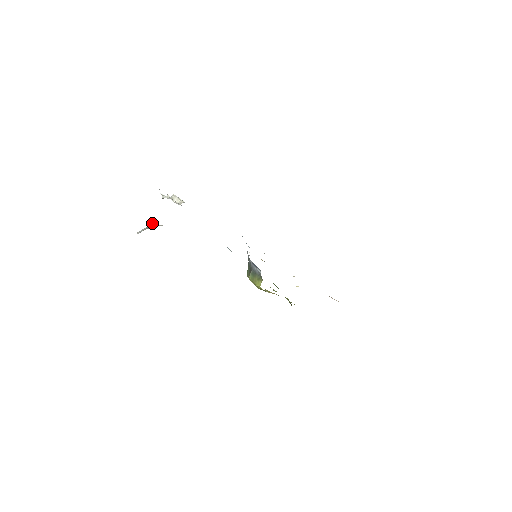
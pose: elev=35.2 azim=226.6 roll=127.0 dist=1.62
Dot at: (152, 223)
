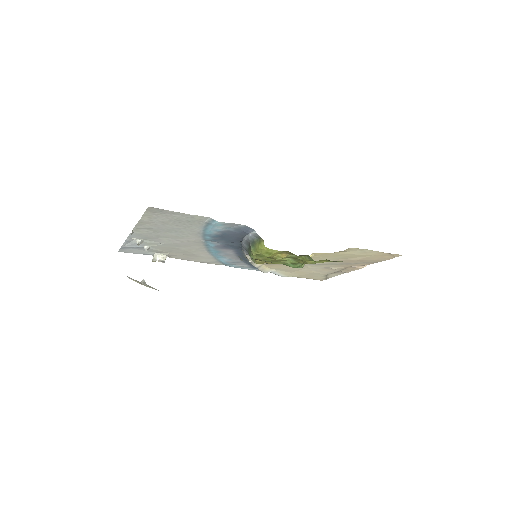
Dot at: (143, 280)
